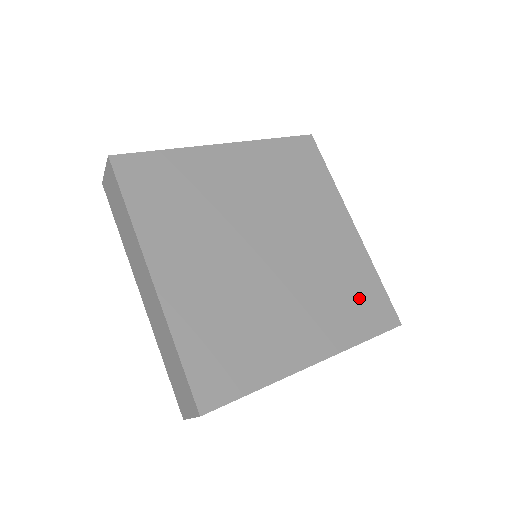
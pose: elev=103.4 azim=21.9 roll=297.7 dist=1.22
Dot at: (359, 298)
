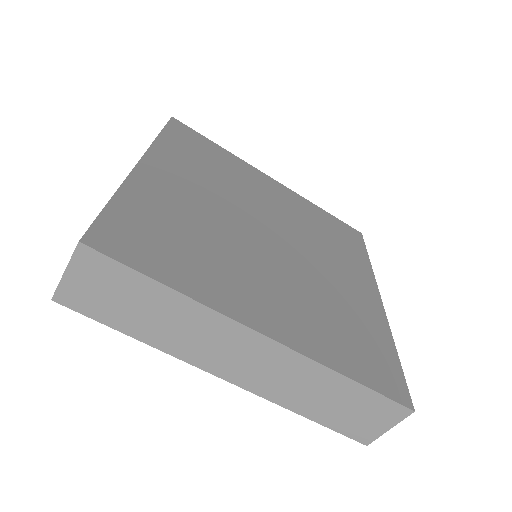
Dot at: (335, 233)
